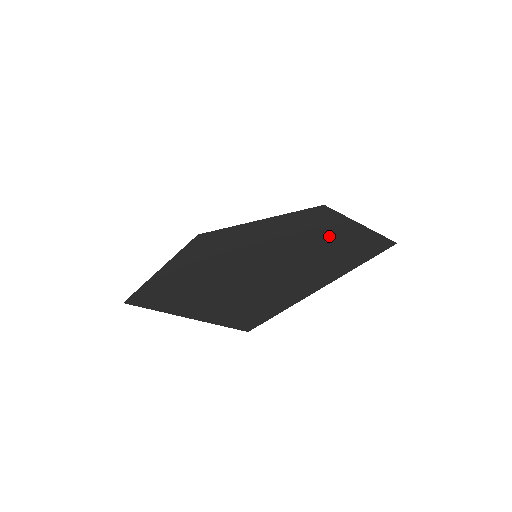
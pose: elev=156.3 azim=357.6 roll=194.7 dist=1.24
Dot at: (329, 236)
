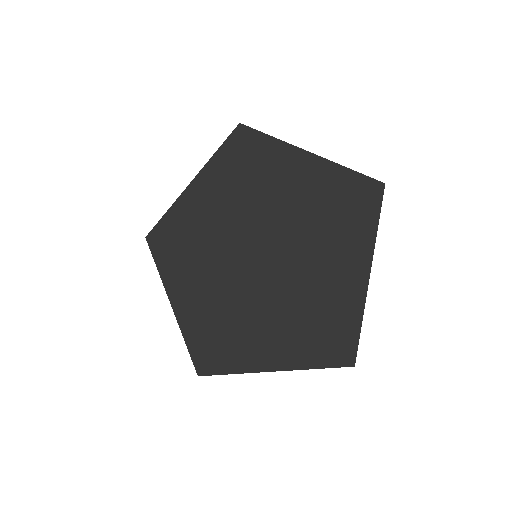
Dot at: (303, 193)
